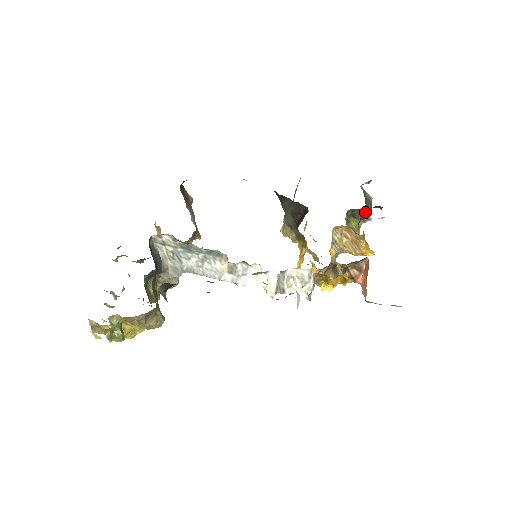
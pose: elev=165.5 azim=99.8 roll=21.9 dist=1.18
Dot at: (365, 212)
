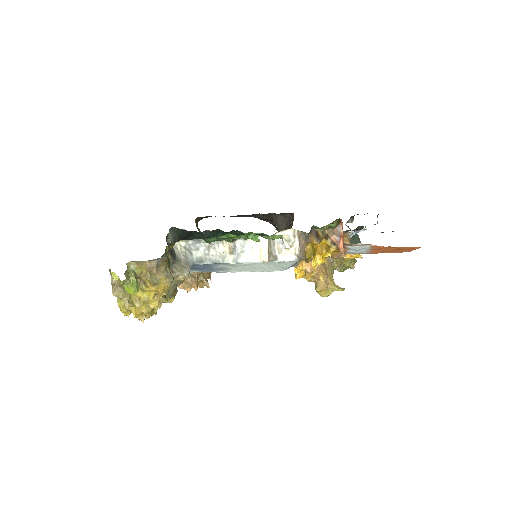
Dot at: (353, 241)
